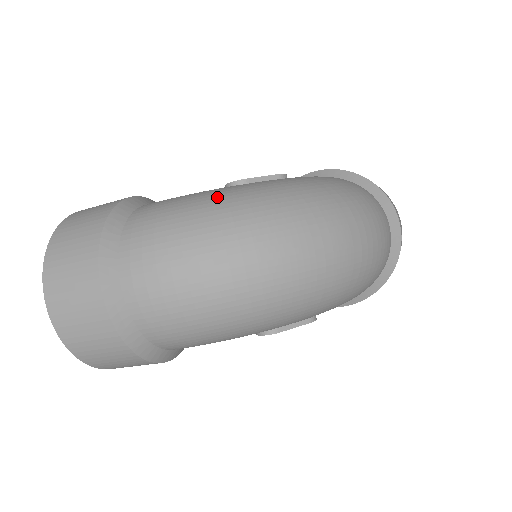
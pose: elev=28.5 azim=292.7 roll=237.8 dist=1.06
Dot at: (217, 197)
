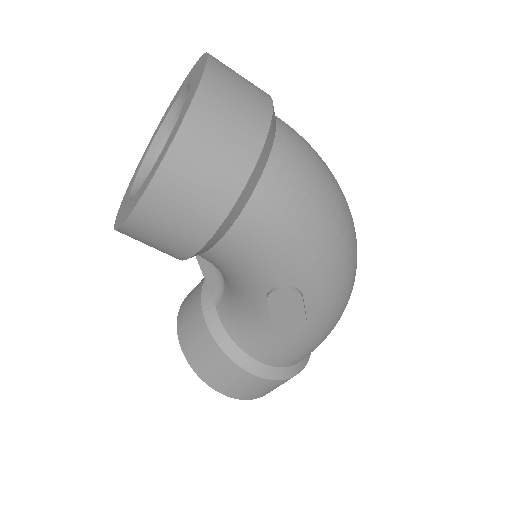
Dot at: occluded
